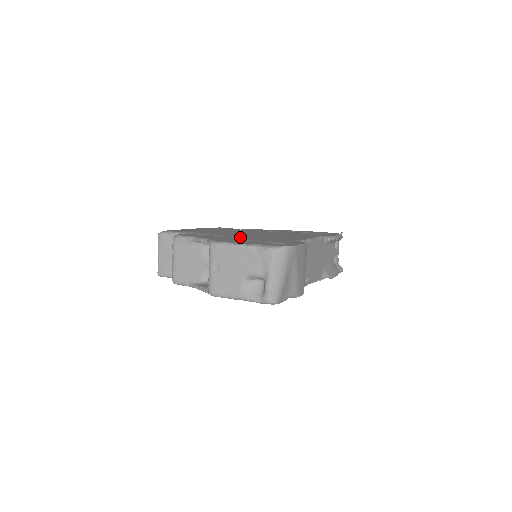
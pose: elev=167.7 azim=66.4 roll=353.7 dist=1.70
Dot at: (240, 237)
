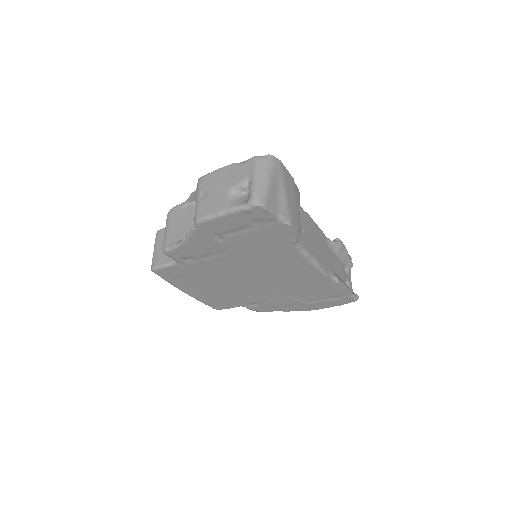
Dot at: occluded
